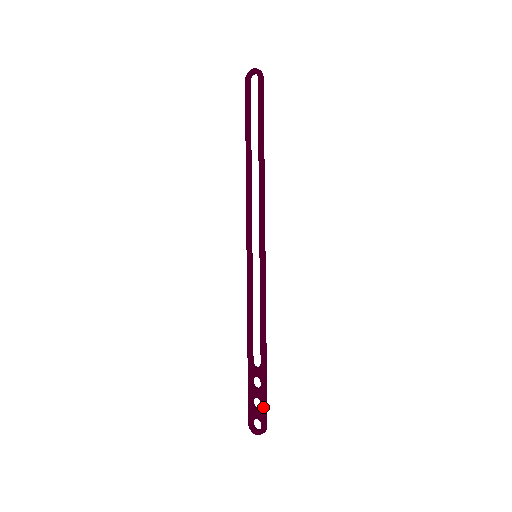
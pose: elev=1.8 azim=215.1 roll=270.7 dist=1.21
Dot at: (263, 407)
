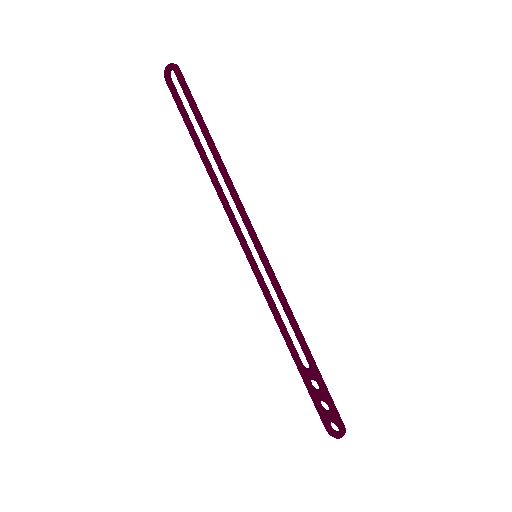
Dot at: (331, 409)
